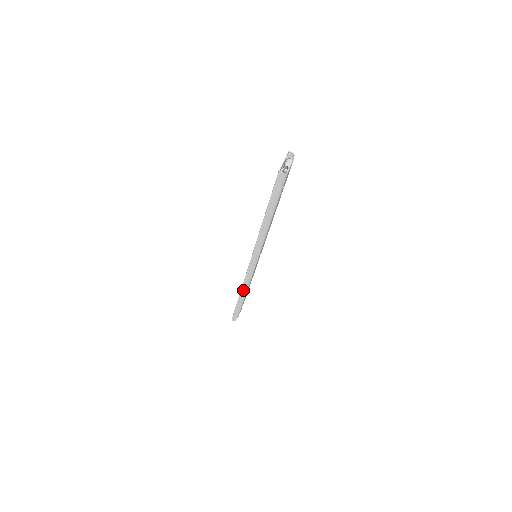
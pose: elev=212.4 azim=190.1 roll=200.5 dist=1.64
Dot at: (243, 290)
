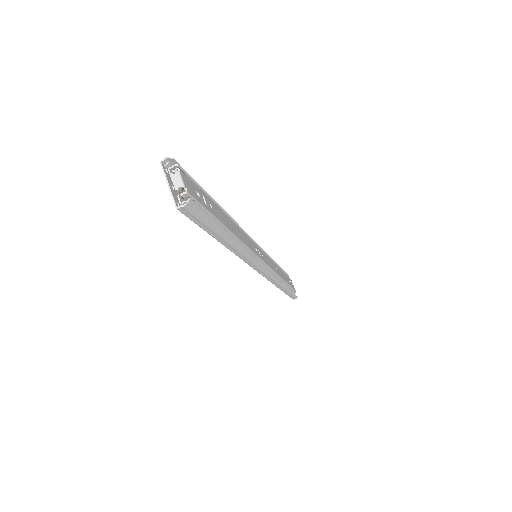
Dot at: (277, 285)
